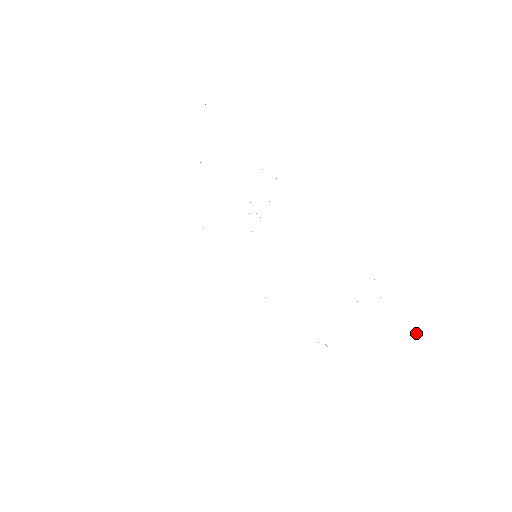
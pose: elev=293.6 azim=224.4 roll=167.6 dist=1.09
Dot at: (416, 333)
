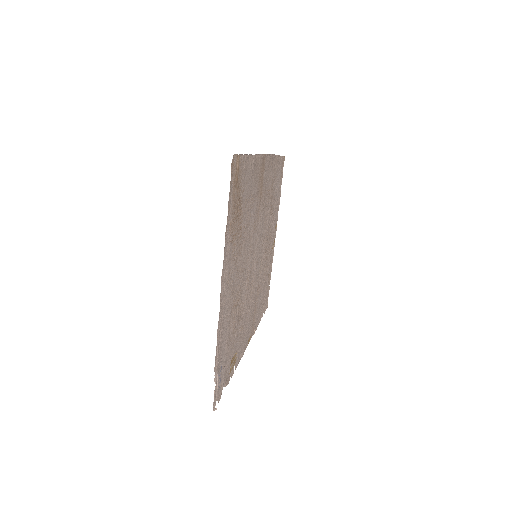
Dot at: (215, 408)
